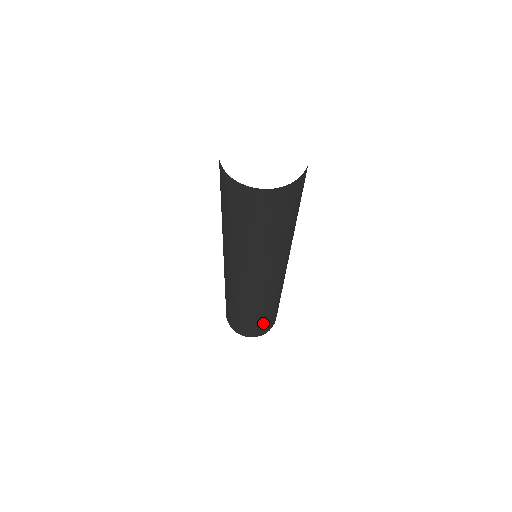
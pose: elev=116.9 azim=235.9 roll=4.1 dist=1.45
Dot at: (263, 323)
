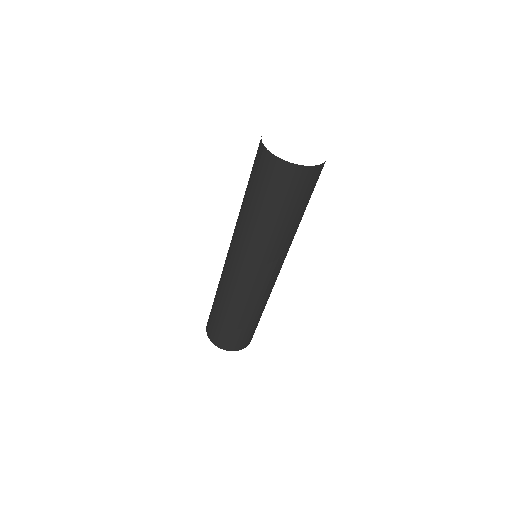
Dot at: (231, 331)
